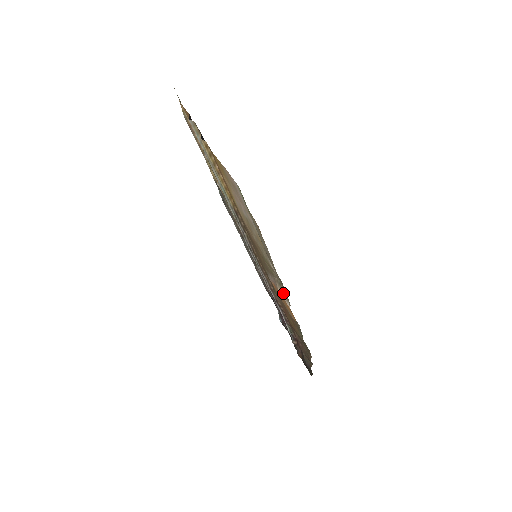
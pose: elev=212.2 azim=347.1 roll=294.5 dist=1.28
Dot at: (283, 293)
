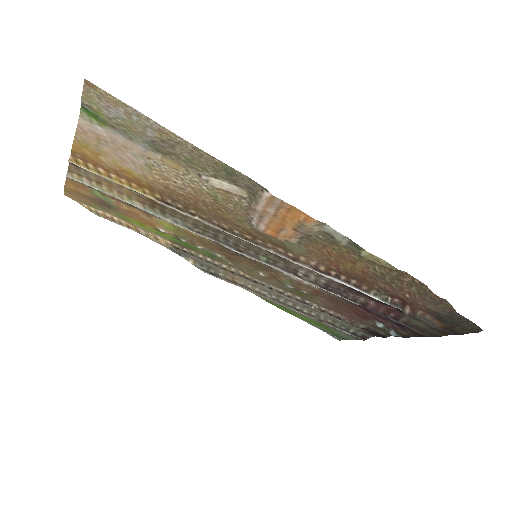
Dot at: (256, 196)
